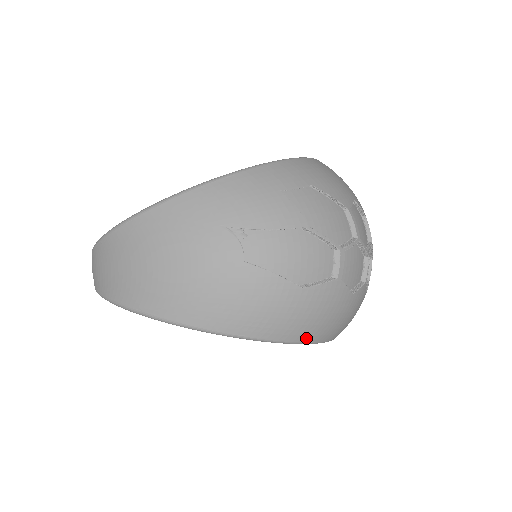
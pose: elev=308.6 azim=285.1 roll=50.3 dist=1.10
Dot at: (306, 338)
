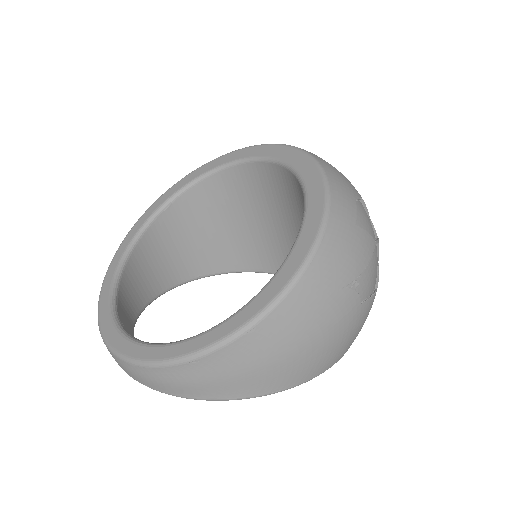
Dot at: occluded
